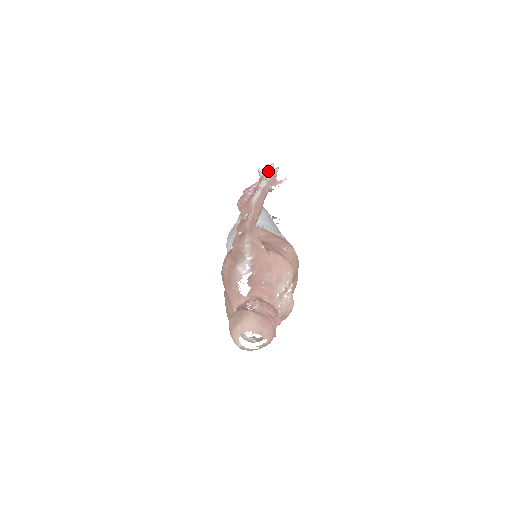
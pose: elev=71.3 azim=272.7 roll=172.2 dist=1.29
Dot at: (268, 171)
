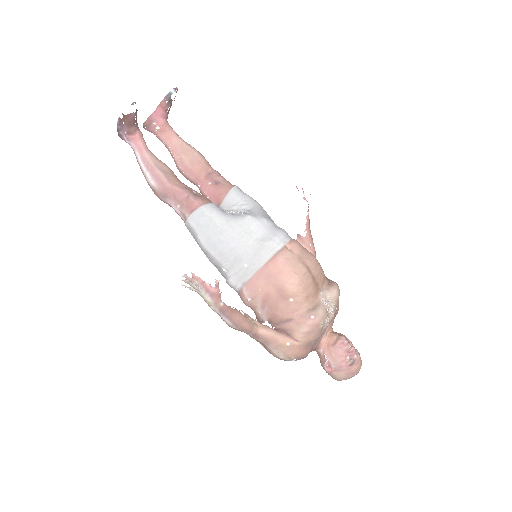
Dot at: (193, 286)
